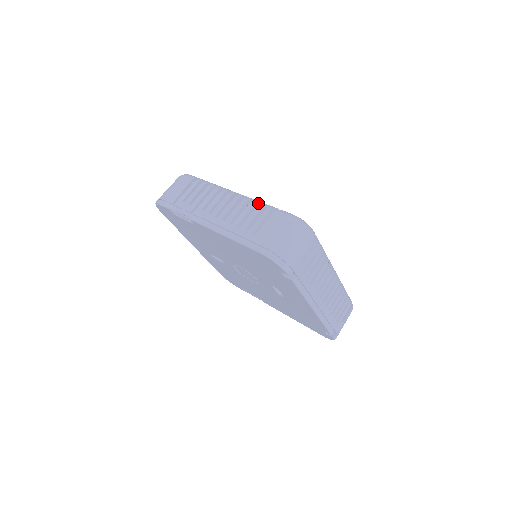
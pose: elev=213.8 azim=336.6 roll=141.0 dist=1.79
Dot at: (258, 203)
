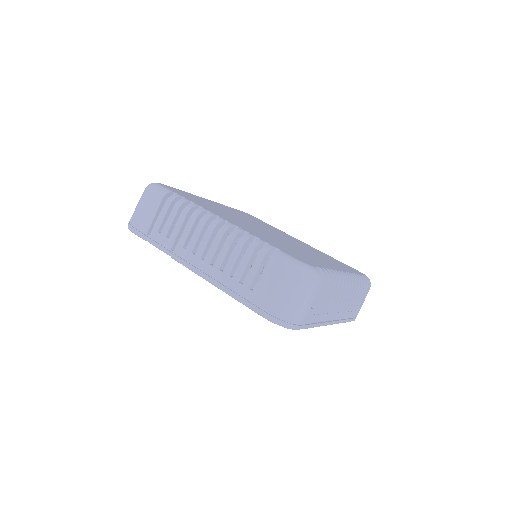
Dot at: (248, 240)
